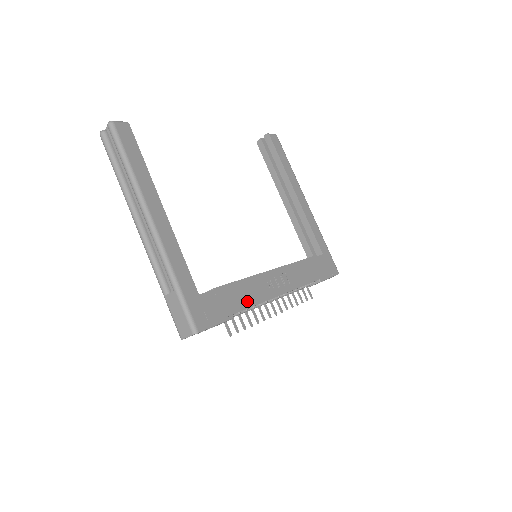
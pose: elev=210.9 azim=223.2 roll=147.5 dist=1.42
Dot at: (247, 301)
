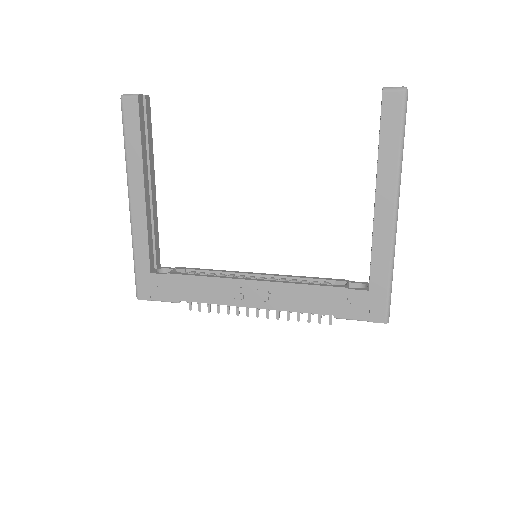
Dot at: (201, 296)
